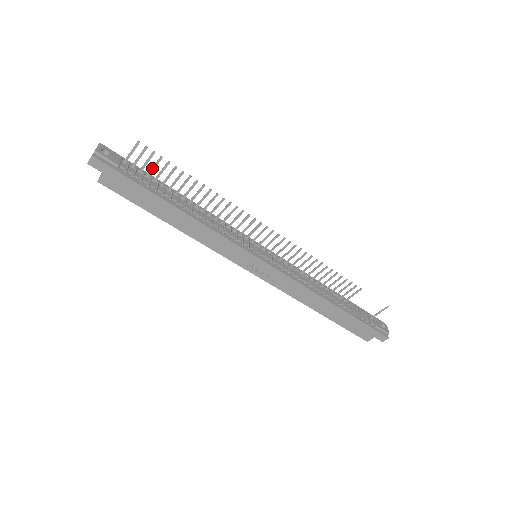
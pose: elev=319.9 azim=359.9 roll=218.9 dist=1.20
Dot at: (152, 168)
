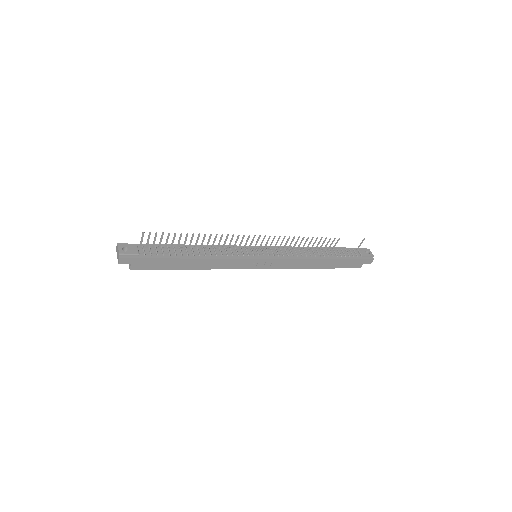
Dot at: (160, 242)
